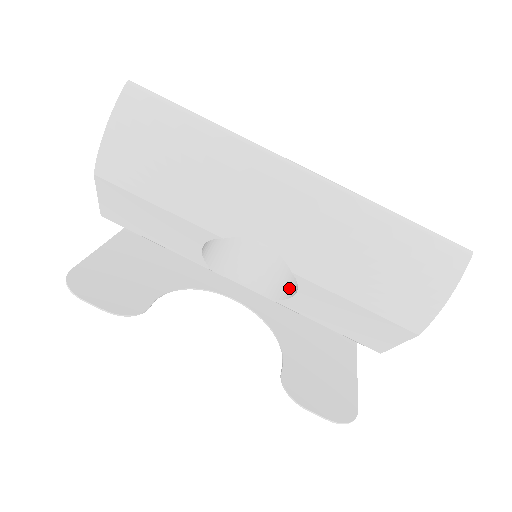
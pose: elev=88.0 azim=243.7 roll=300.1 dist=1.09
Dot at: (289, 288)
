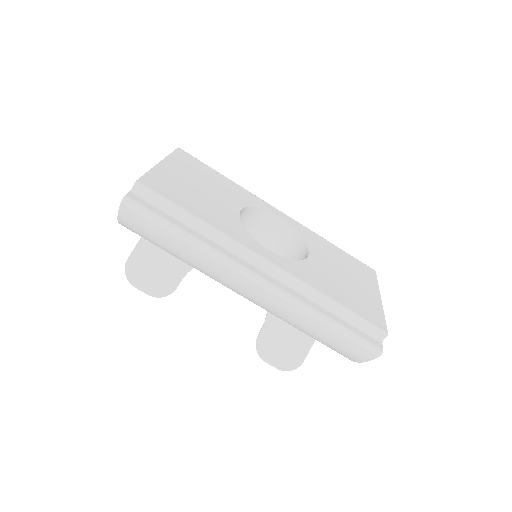
Dot at: occluded
